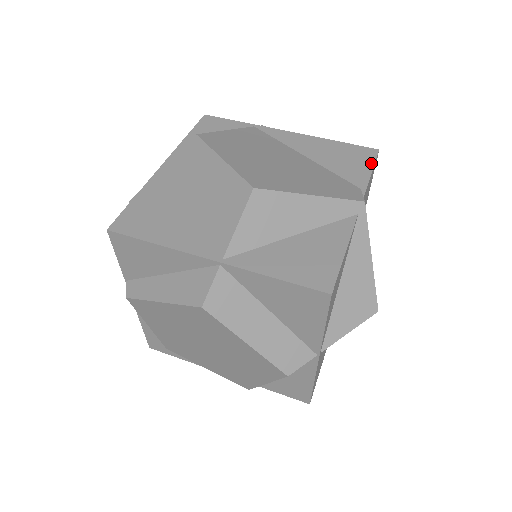
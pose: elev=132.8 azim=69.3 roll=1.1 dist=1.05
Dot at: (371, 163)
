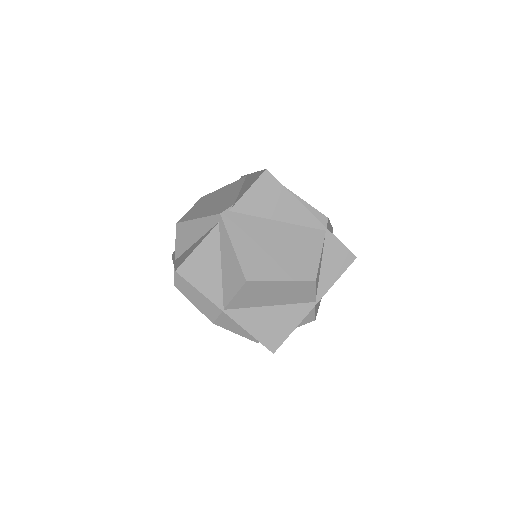
Dot at: (254, 182)
